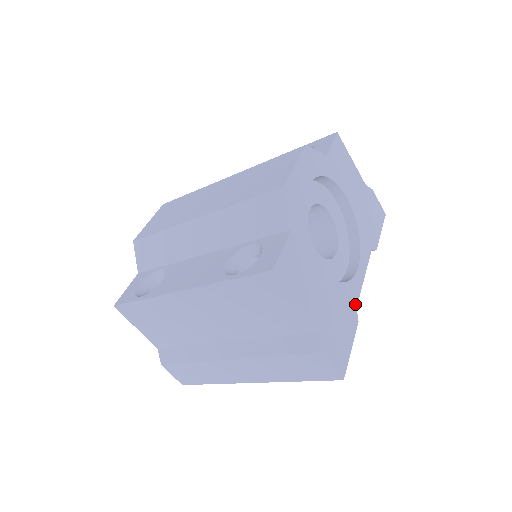
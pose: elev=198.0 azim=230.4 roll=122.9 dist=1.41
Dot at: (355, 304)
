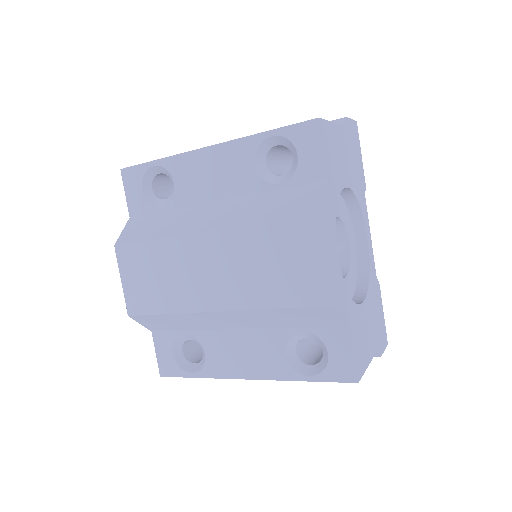
Dot at: (375, 276)
